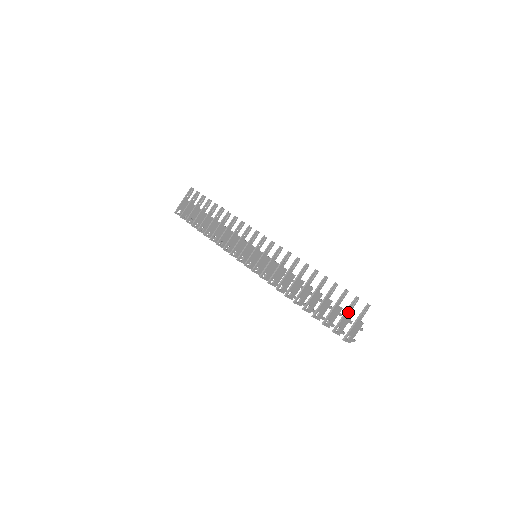
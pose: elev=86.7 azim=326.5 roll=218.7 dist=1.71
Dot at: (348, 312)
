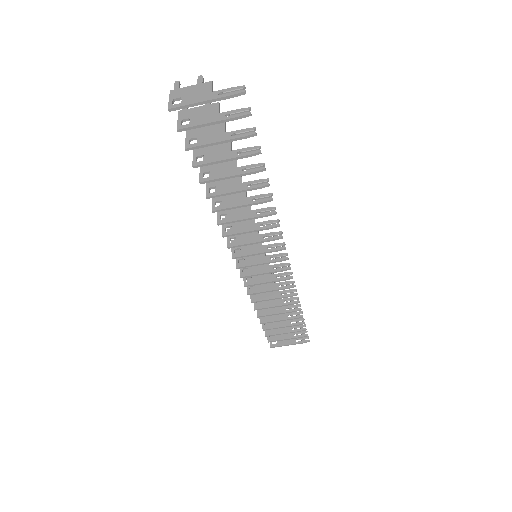
Dot at: (291, 336)
